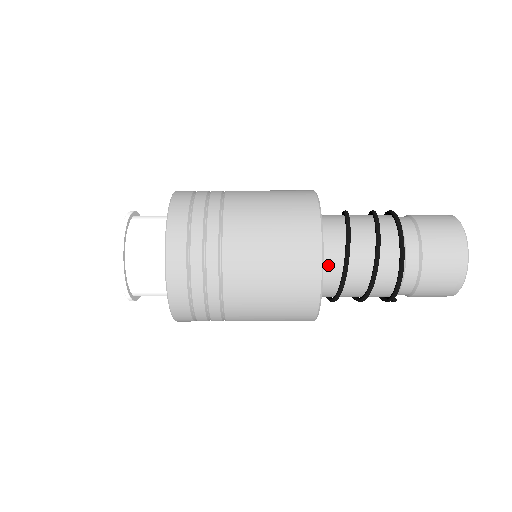
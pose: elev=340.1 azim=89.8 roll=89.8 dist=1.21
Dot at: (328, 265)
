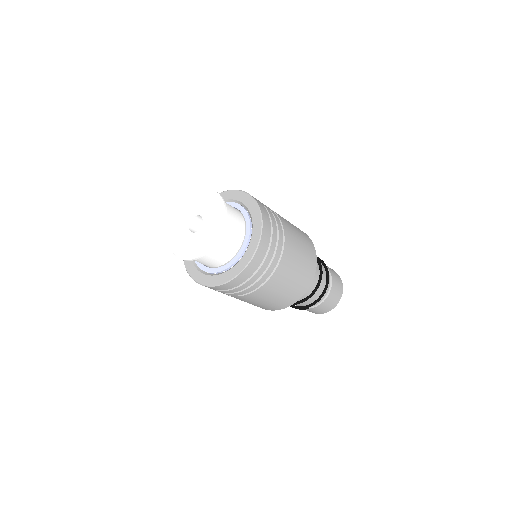
Dot at: occluded
